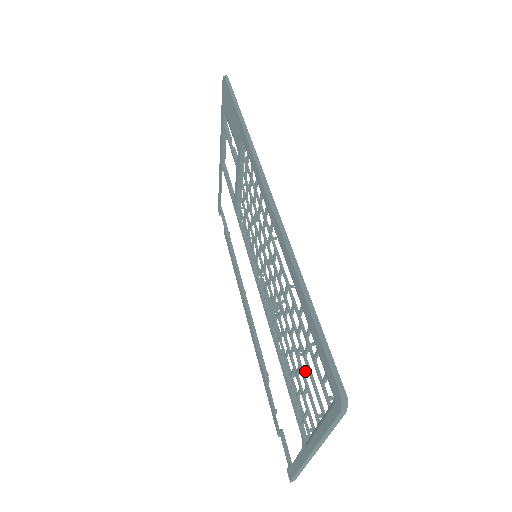
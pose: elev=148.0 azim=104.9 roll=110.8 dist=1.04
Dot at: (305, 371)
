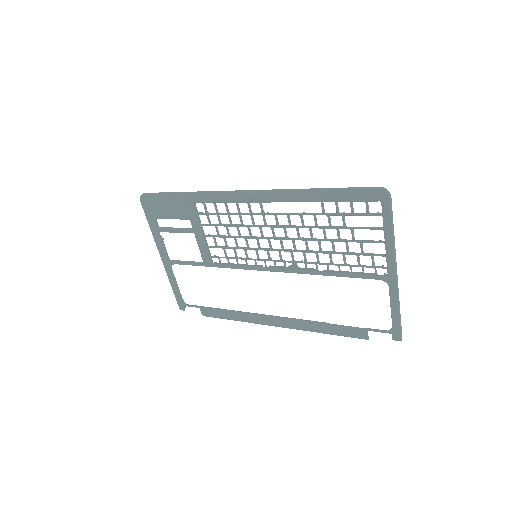
Dot at: (353, 233)
